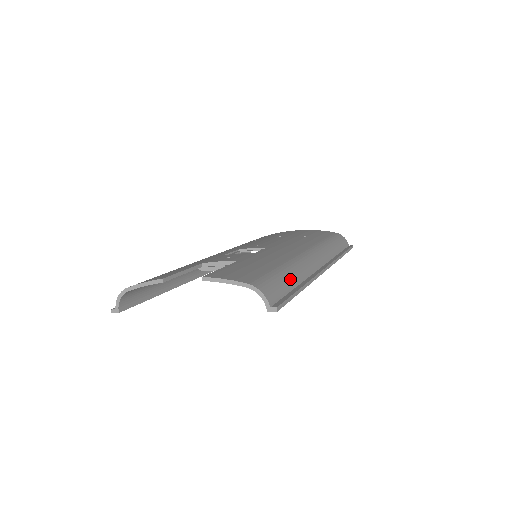
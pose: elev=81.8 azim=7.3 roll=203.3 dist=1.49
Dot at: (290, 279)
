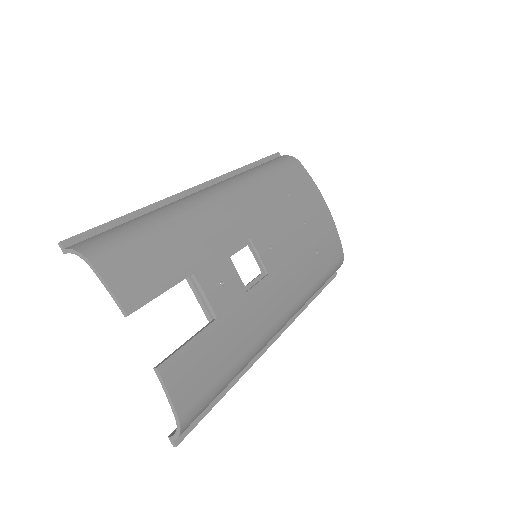
Dot at: (227, 385)
